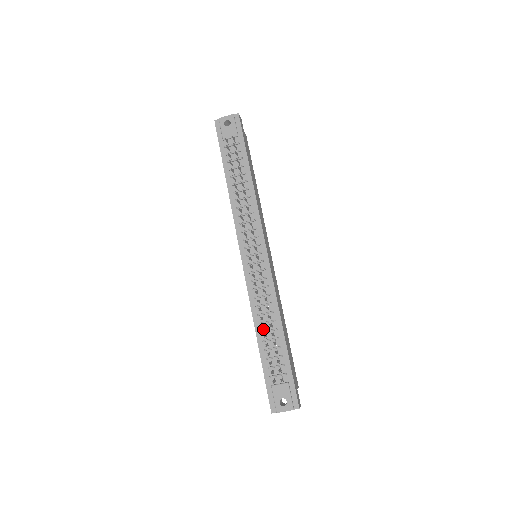
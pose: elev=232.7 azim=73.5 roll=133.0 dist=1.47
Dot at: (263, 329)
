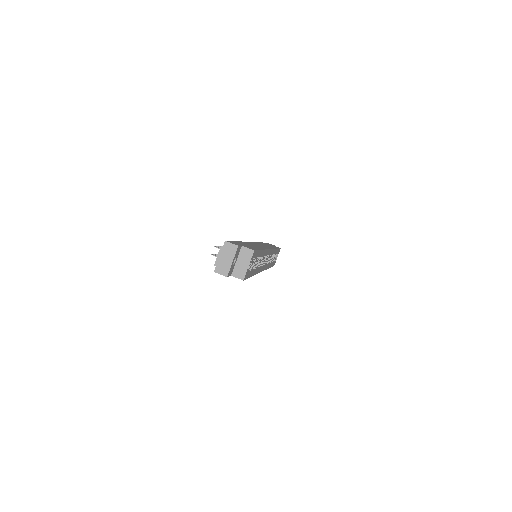
Dot at: occluded
